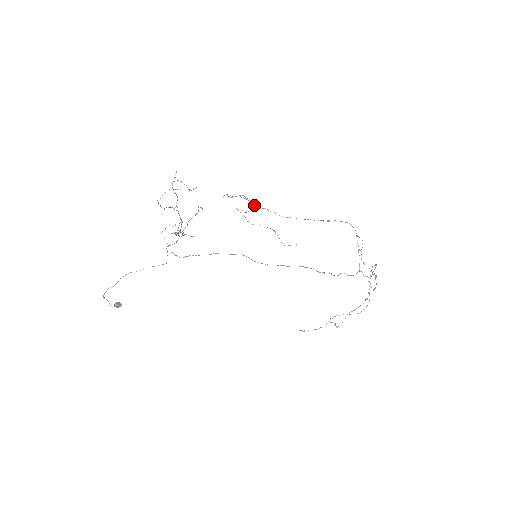
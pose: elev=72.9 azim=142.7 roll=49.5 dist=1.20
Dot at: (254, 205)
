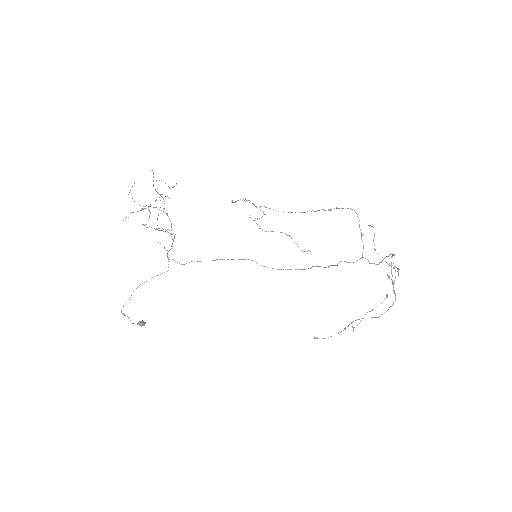
Dot at: occluded
